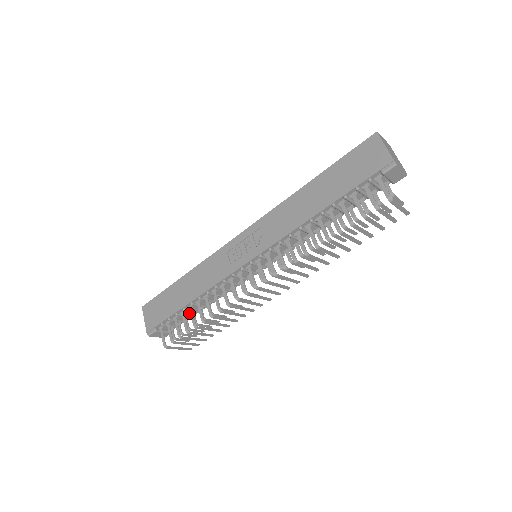
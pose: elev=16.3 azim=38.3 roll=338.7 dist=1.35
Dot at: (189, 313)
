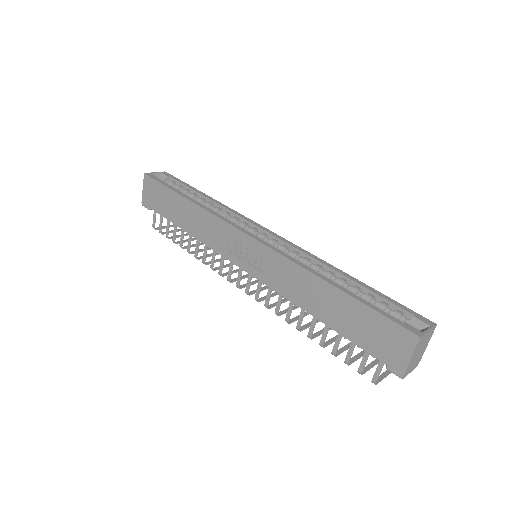
Dot at: occluded
